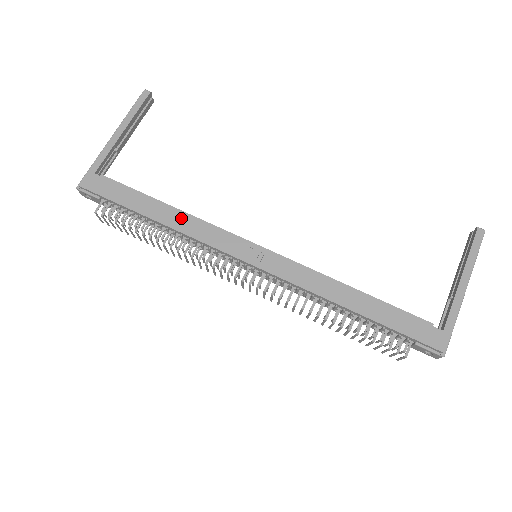
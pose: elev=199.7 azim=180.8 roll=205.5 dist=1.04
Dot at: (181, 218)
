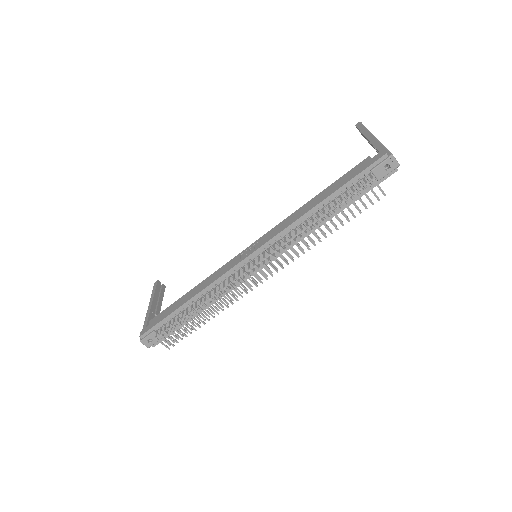
Dot at: (200, 286)
